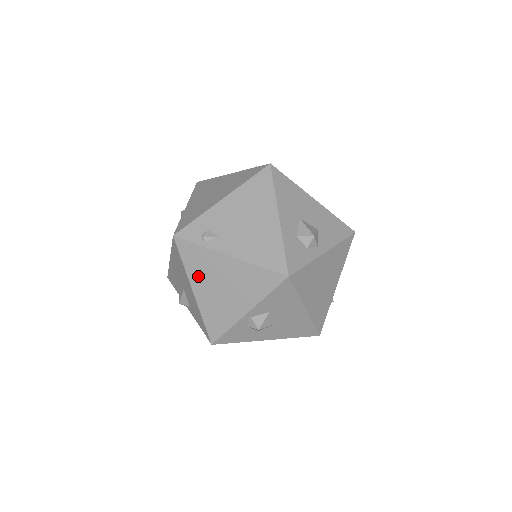
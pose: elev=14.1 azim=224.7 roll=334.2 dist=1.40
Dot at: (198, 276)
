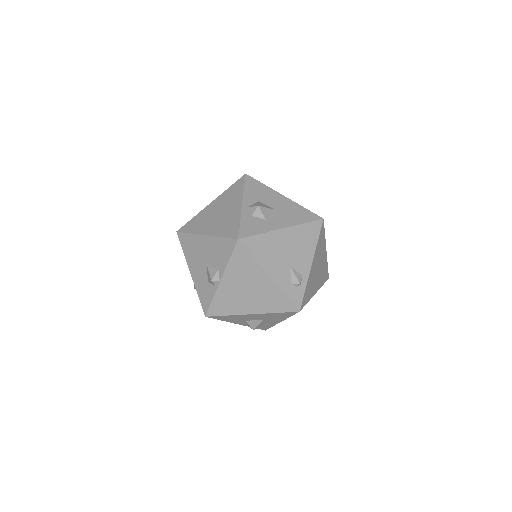
Dot at: (202, 227)
